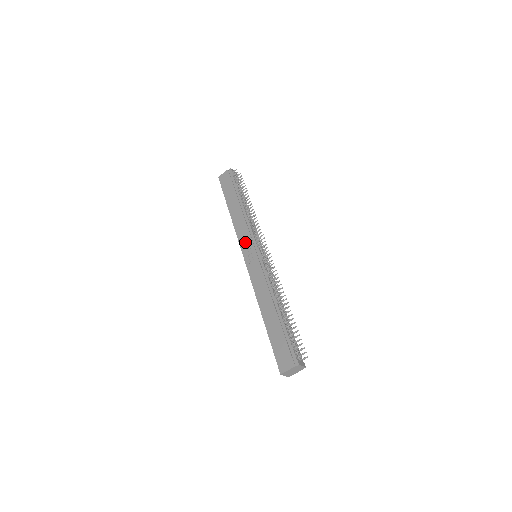
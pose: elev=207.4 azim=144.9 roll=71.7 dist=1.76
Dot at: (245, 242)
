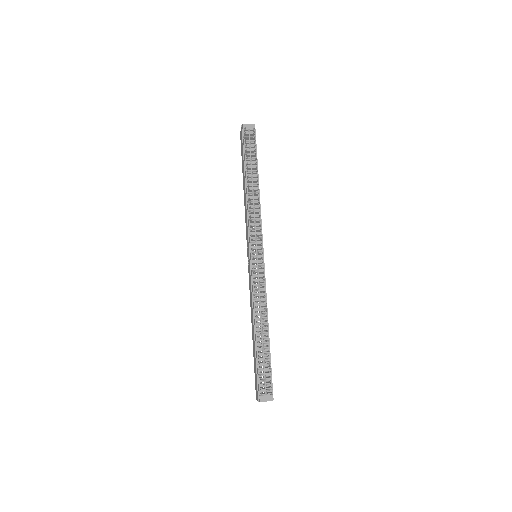
Dot at: (247, 238)
